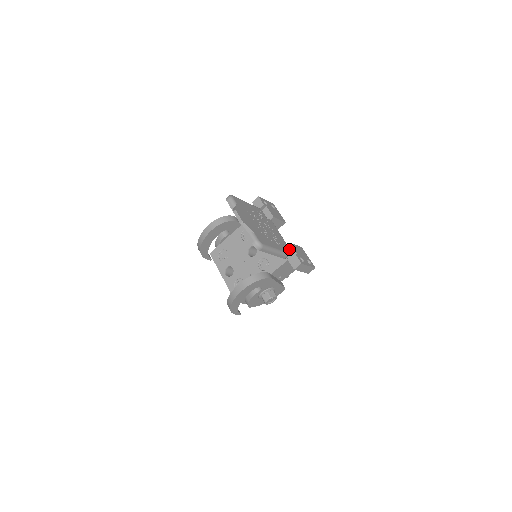
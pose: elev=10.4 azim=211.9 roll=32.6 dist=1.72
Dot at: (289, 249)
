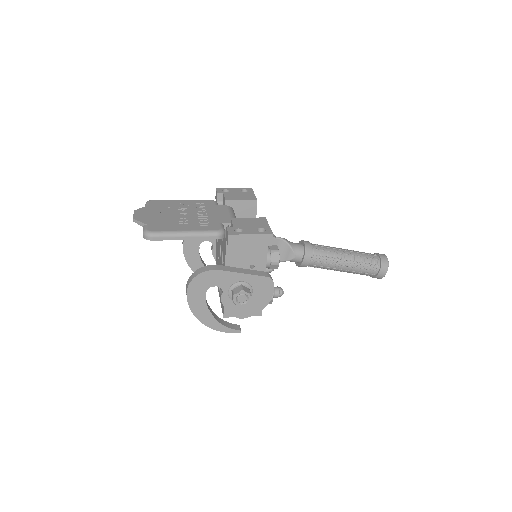
Dot at: (231, 226)
